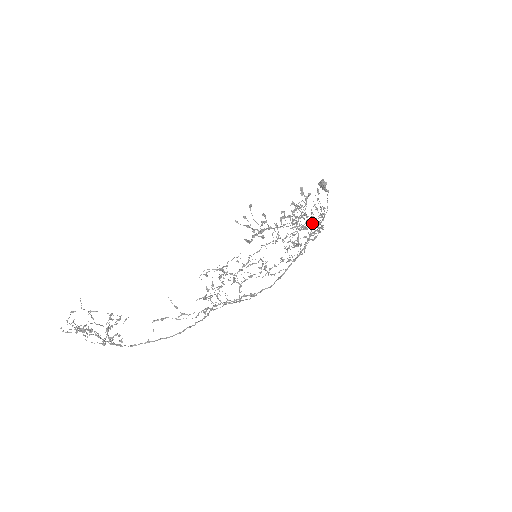
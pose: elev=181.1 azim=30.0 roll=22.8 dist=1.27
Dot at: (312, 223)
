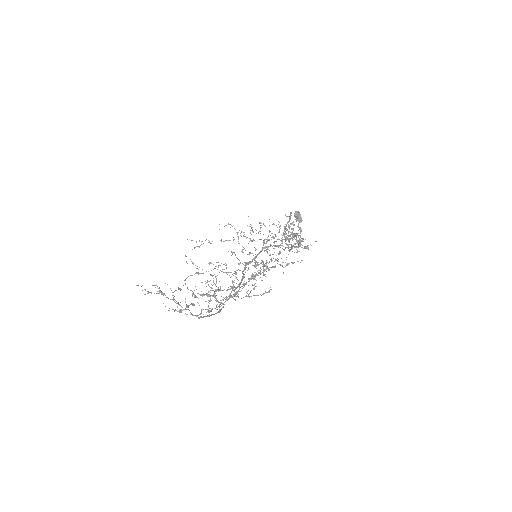
Dot at: occluded
